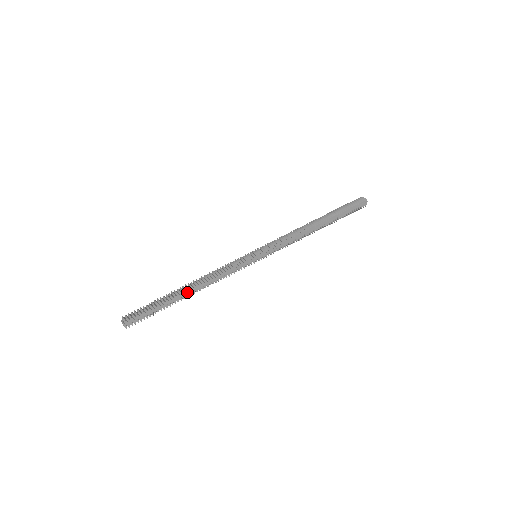
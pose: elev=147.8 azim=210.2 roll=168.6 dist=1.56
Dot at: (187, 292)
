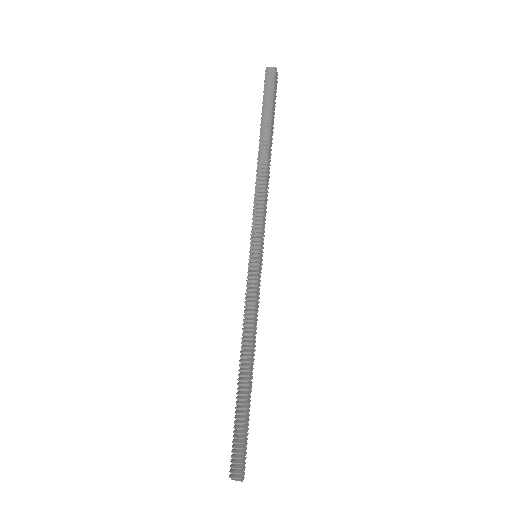
Dot at: (250, 375)
